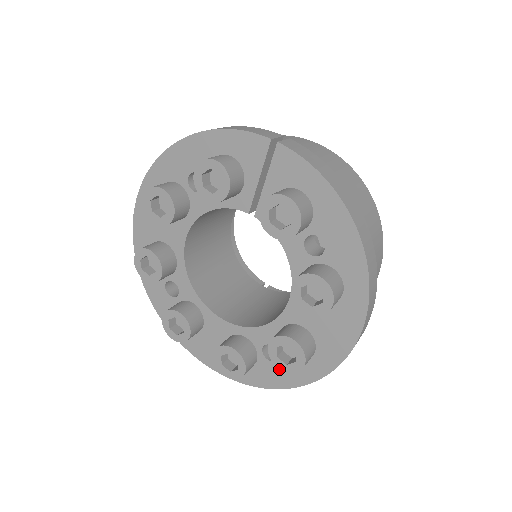
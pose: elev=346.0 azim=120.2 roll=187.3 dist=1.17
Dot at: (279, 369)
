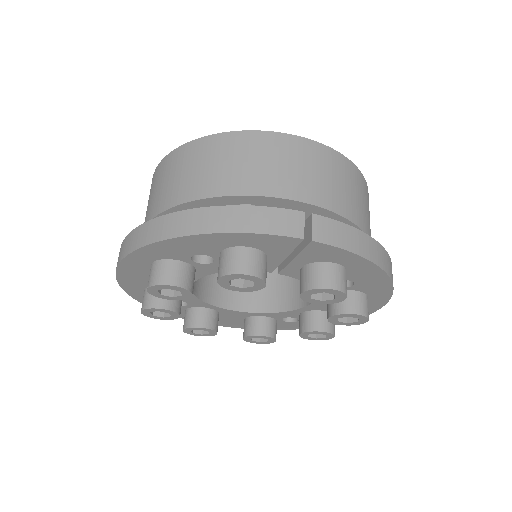
Dot at: (298, 324)
